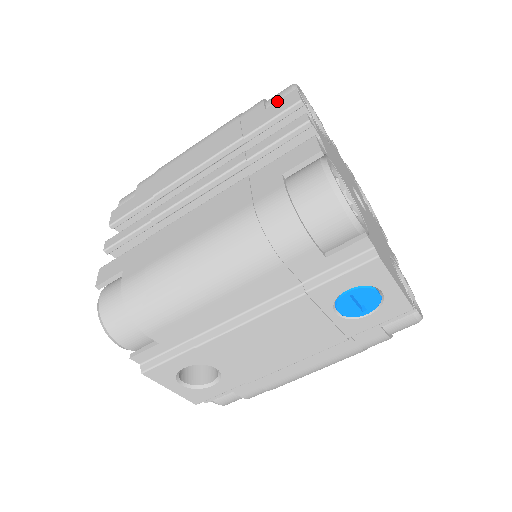
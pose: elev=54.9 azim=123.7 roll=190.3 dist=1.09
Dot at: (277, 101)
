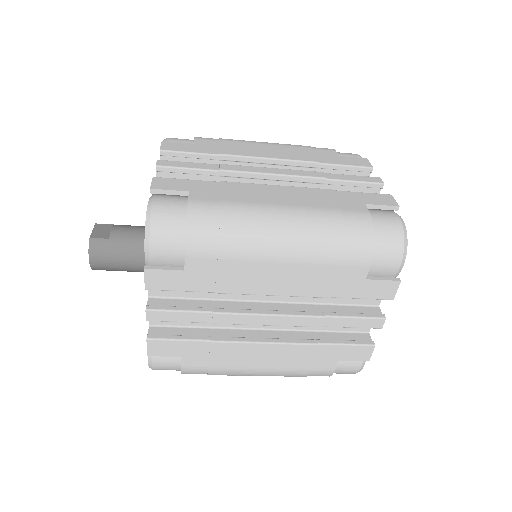
Dot at: (380, 281)
